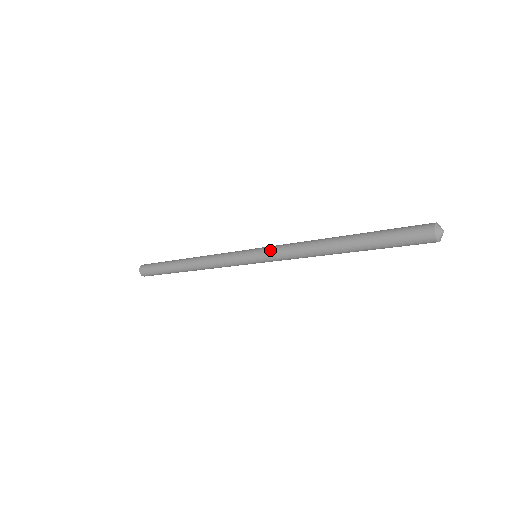
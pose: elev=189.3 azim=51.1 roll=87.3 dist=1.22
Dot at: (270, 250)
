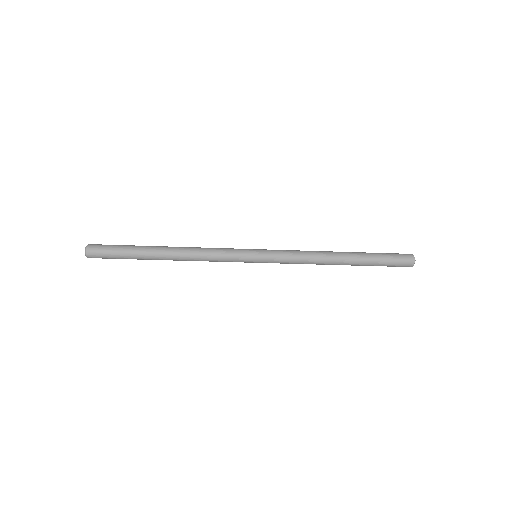
Dot at: (278, 256)
